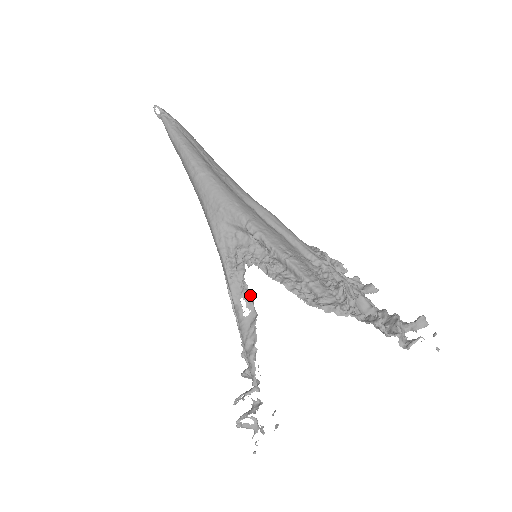
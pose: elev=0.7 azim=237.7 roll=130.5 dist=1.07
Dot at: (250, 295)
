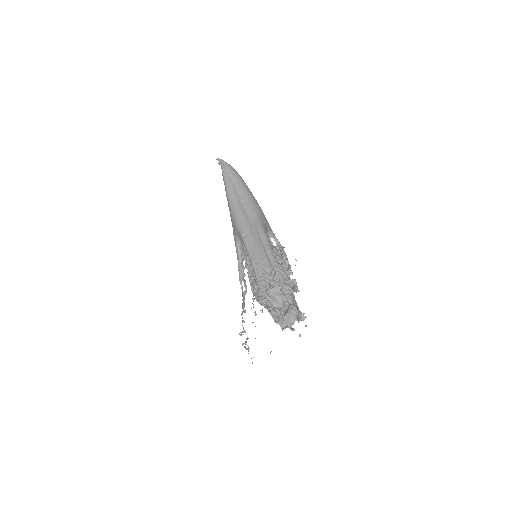
Dot at: (245, 280)
